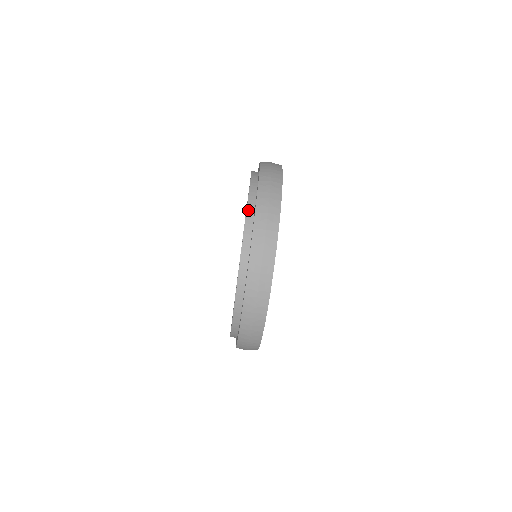
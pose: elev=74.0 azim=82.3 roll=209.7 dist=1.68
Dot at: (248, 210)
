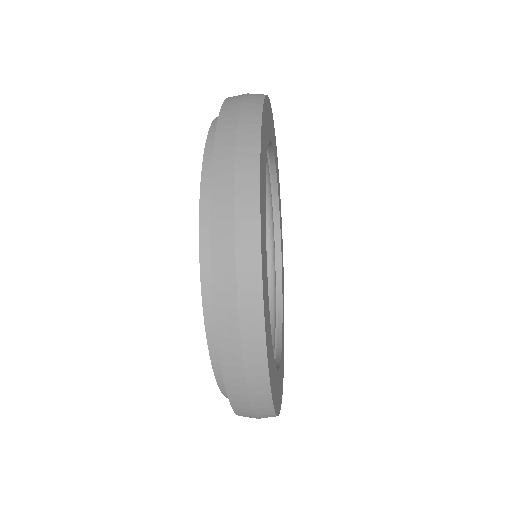
Dot at: (203, 286)
